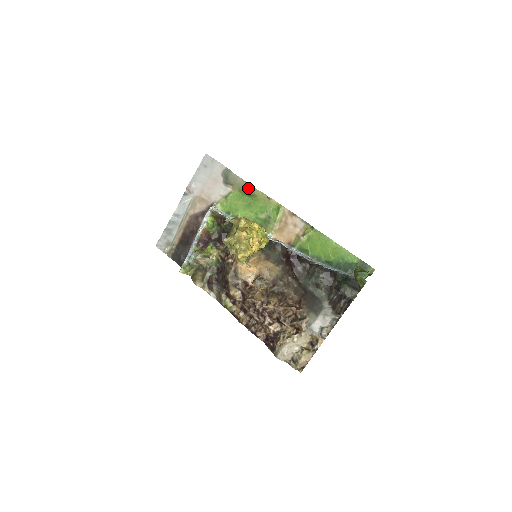
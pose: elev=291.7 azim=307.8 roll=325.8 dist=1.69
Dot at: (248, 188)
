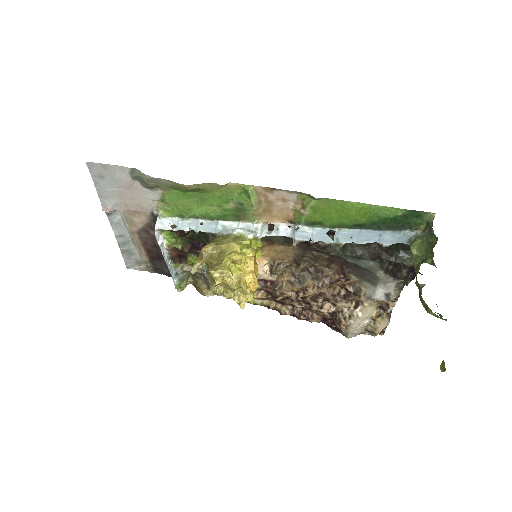
Dot at: (184, 187)
